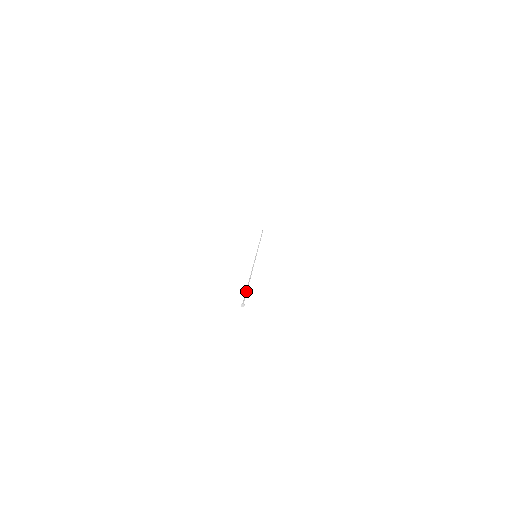
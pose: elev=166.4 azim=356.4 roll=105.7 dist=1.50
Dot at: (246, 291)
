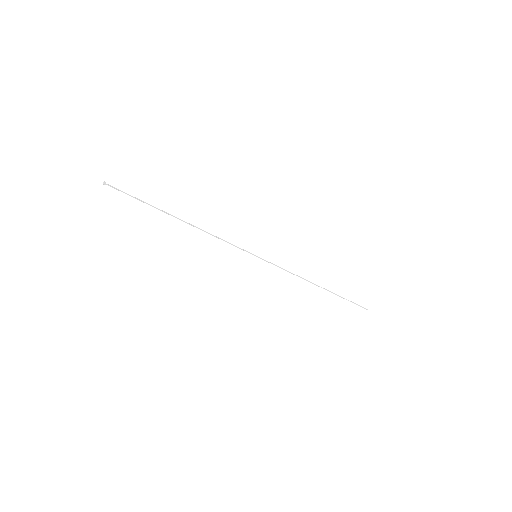
Dot at: (140, 200)
